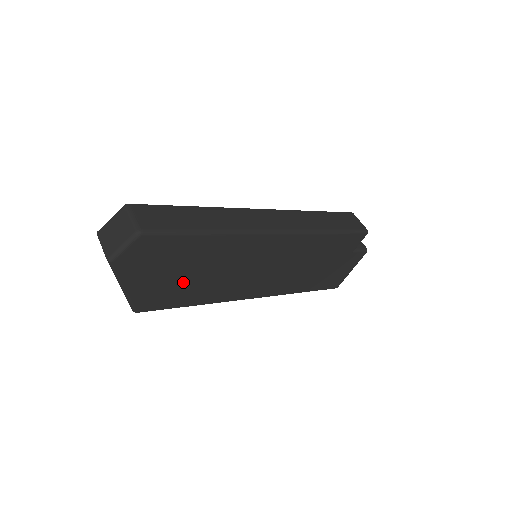
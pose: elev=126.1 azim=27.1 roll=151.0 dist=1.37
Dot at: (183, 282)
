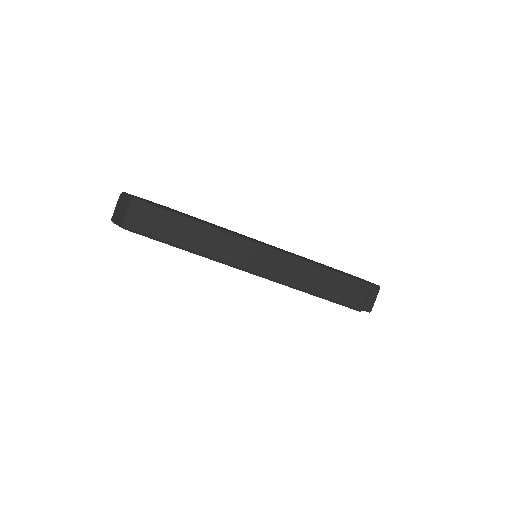
Dot at: occluded
